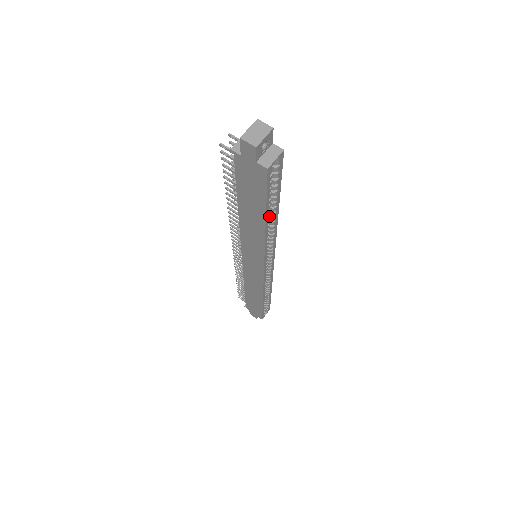
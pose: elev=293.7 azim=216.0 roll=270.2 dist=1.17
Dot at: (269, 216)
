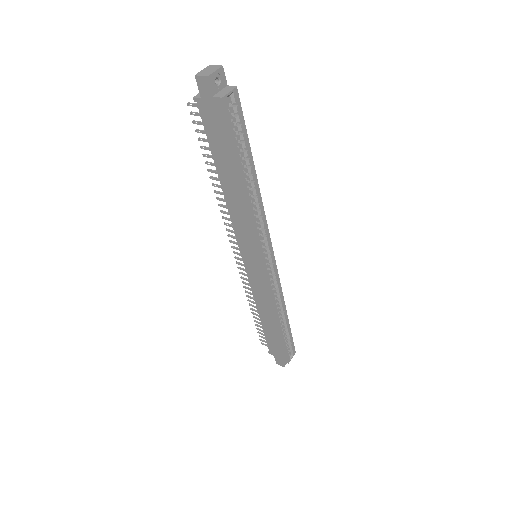
Dot at: (245, 174)
